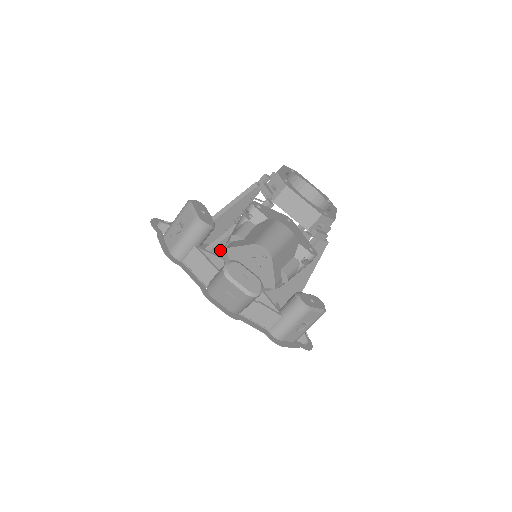
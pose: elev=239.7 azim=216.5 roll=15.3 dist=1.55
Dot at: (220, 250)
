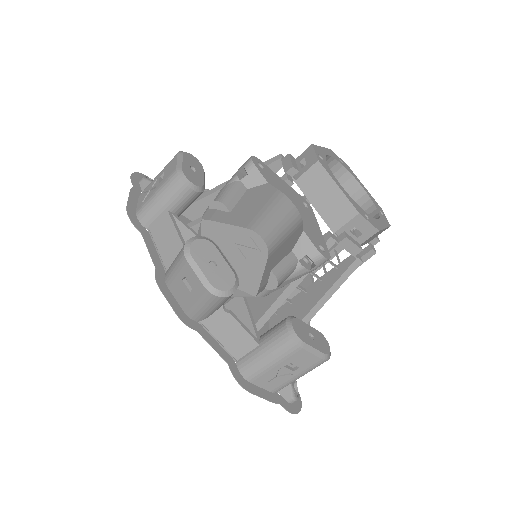
Dot at: occluded
